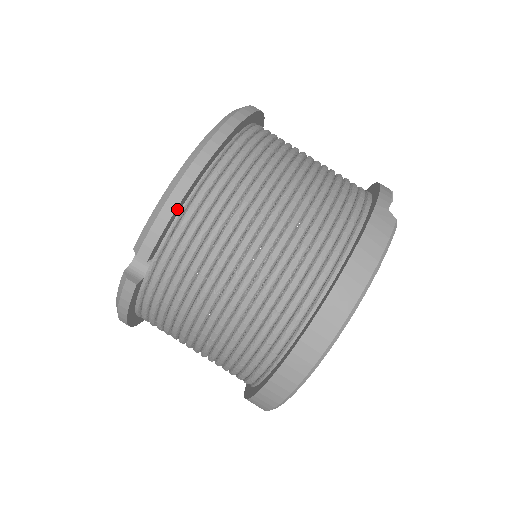
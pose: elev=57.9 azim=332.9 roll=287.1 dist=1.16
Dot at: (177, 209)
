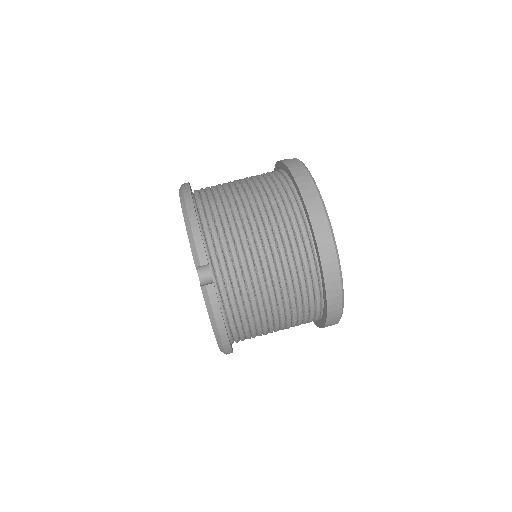
Dot at: (199, 227)
